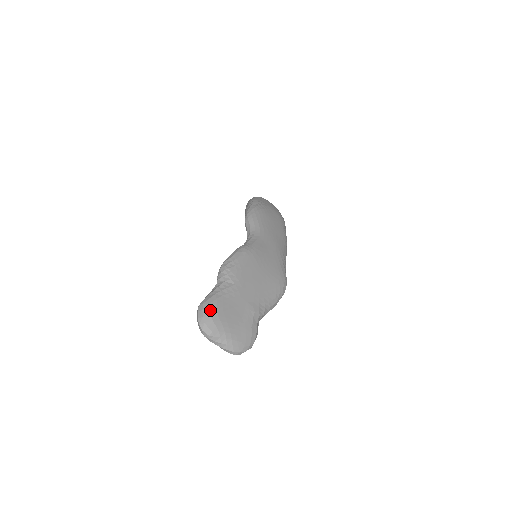
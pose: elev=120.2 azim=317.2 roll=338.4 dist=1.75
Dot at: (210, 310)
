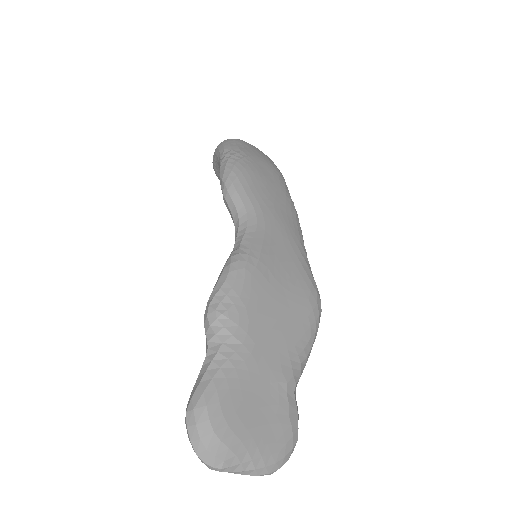
Dot at: (210, 420)
